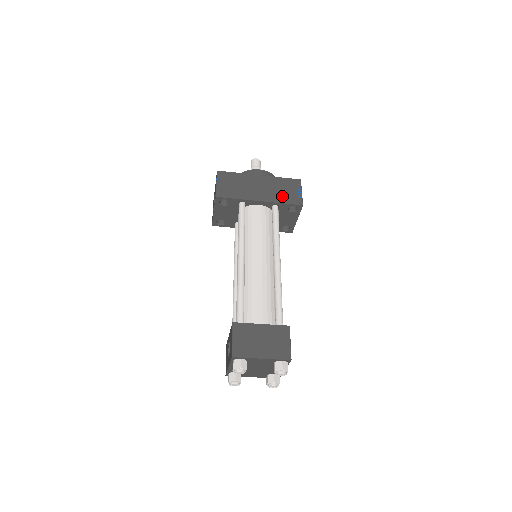
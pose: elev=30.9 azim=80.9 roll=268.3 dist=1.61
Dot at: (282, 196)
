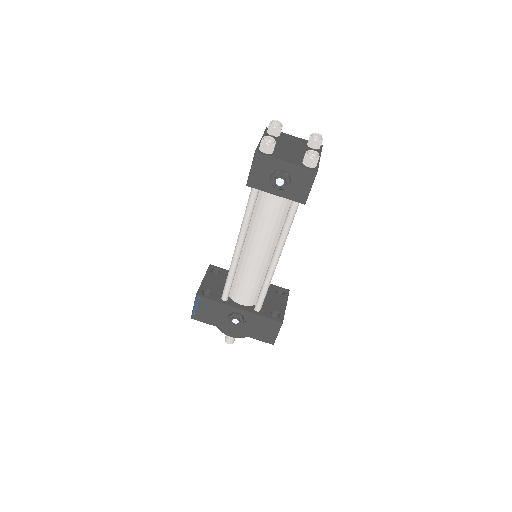
Dot at: occluded
